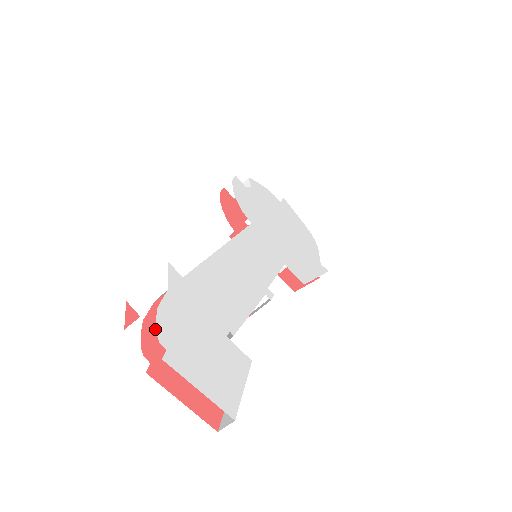
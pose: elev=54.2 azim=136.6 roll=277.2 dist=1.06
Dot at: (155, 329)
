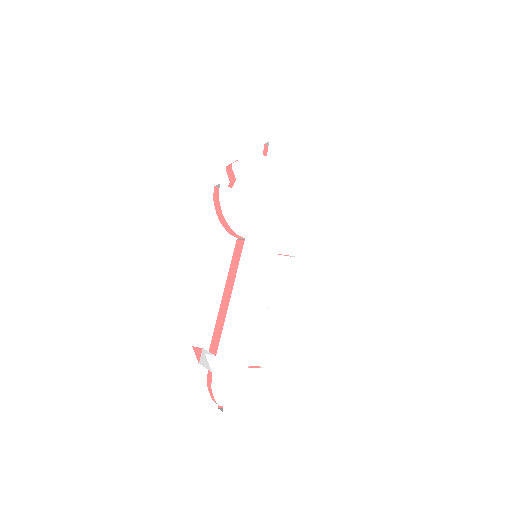
Dot at: occluded
